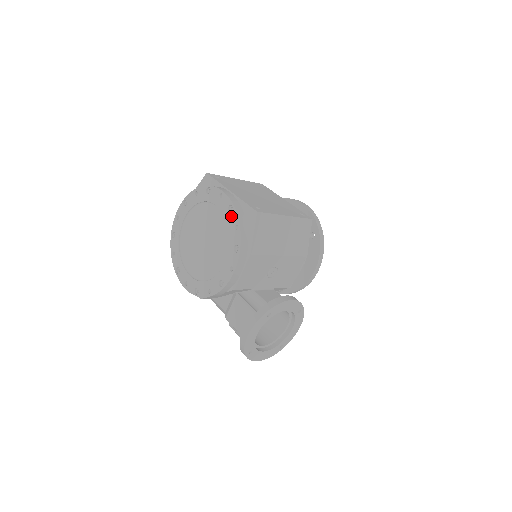
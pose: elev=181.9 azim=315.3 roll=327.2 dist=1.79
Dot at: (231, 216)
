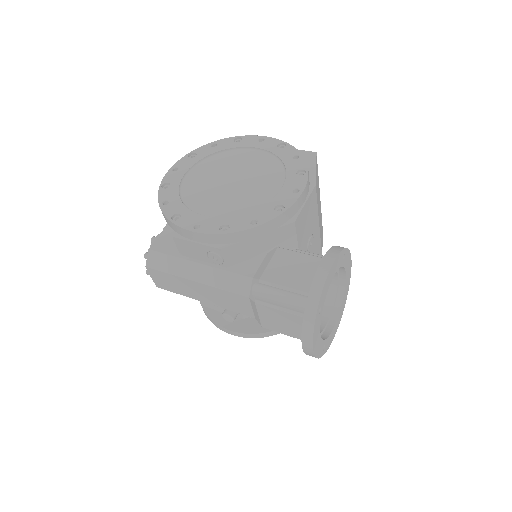
Dot at: (284, 150)
